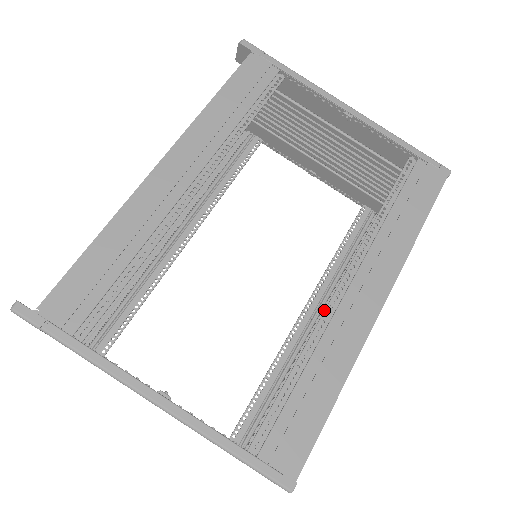
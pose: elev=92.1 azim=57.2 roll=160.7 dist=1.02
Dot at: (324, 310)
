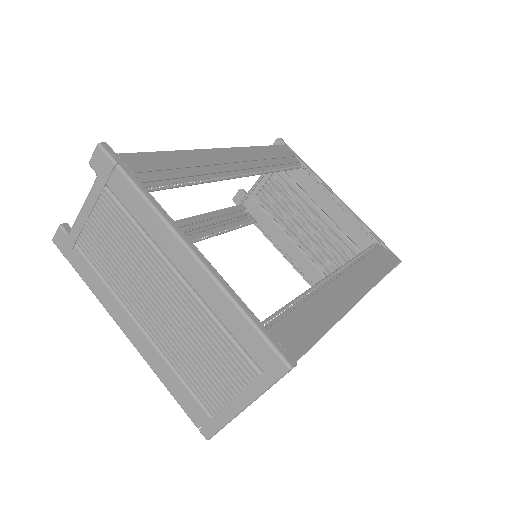
Dot at: occluded
